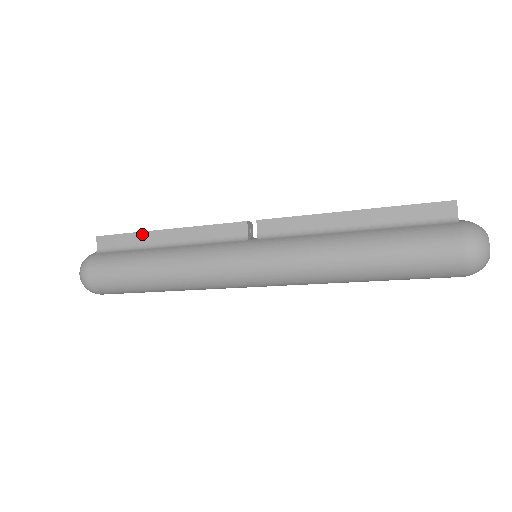
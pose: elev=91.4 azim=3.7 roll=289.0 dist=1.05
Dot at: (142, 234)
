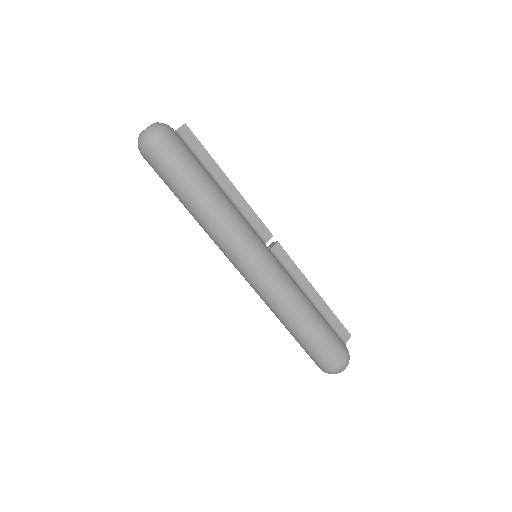
Dot at: (215, 164)
